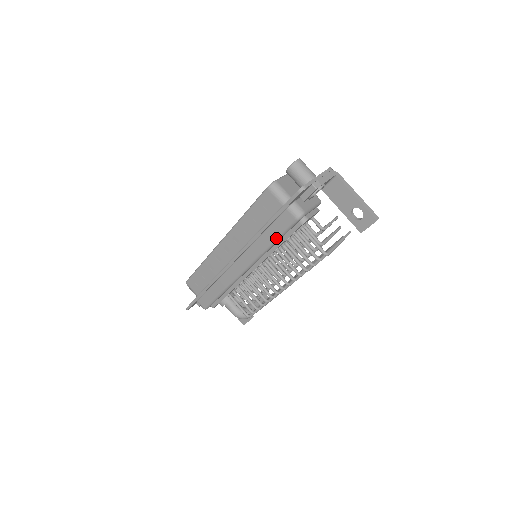
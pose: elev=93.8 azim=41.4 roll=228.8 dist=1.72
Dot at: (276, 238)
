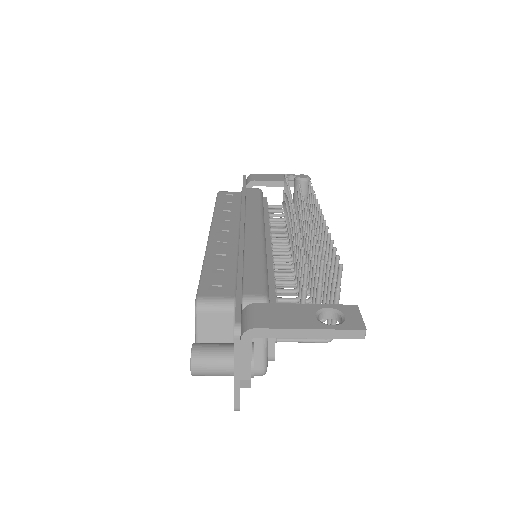
Dot at: occluded
